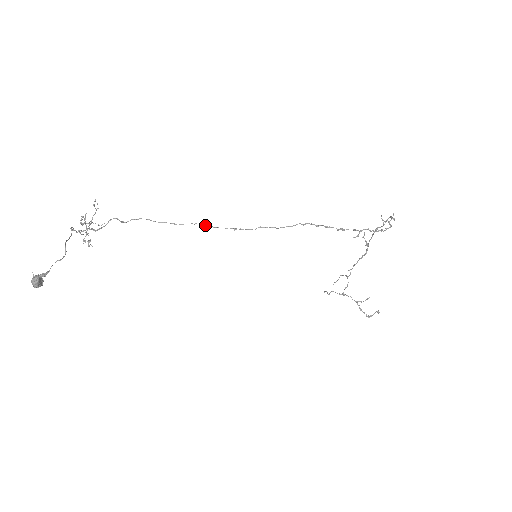
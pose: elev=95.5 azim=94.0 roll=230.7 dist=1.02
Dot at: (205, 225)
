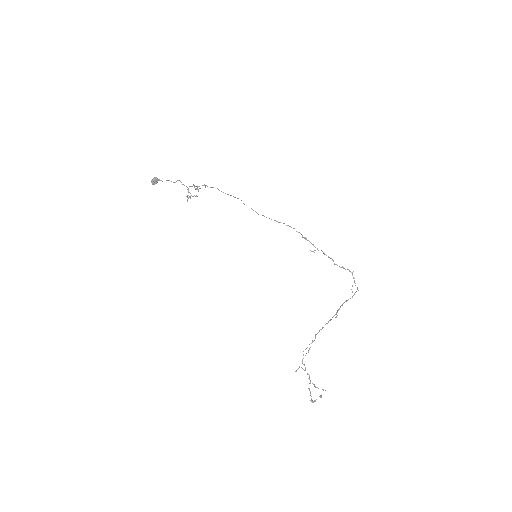
Dot at: (238, 198)
